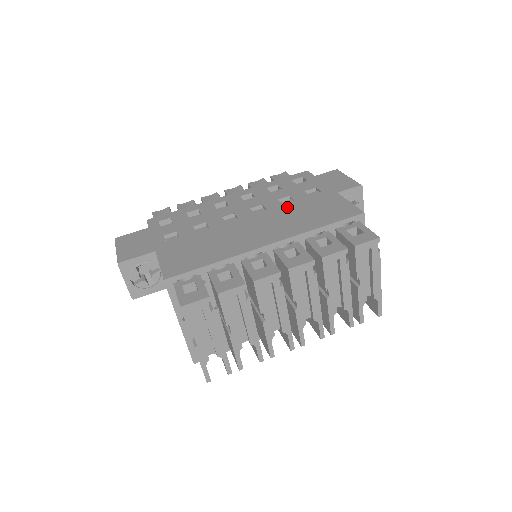
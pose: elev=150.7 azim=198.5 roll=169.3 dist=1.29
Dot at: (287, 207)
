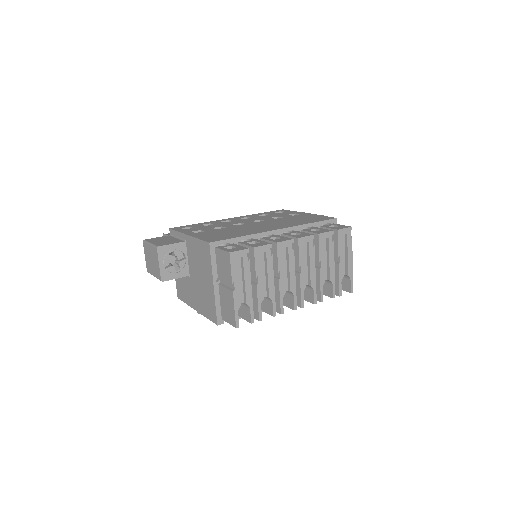
Dot at: (280, 219)
